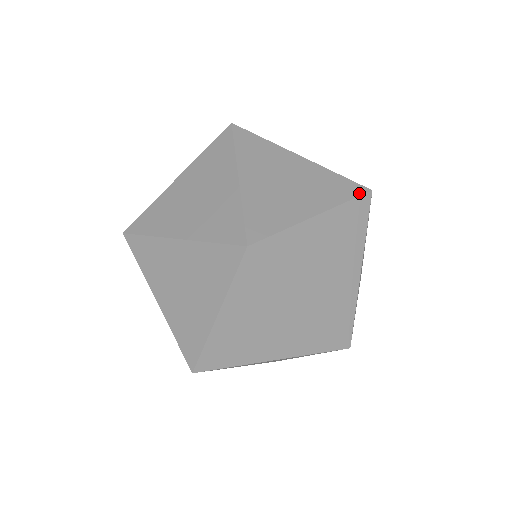
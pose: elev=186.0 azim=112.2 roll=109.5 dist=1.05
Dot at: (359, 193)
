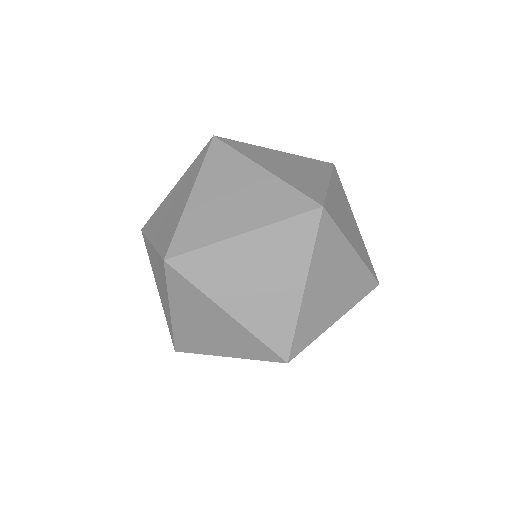
Dot at: (374, 275)
